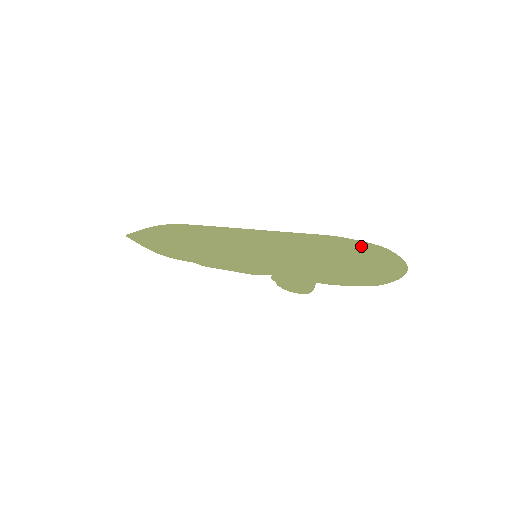
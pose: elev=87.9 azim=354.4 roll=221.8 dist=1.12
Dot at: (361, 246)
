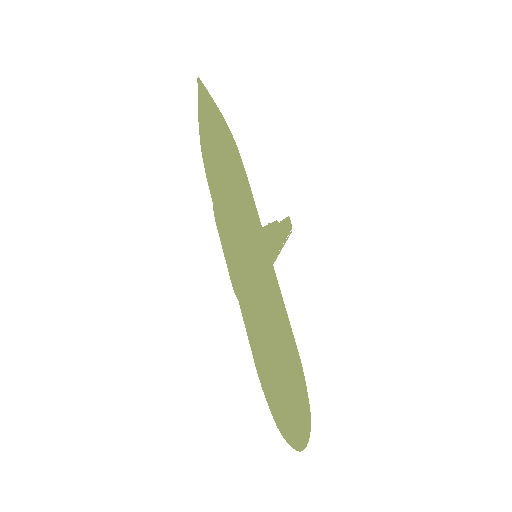
Dot at: (303, 399)
